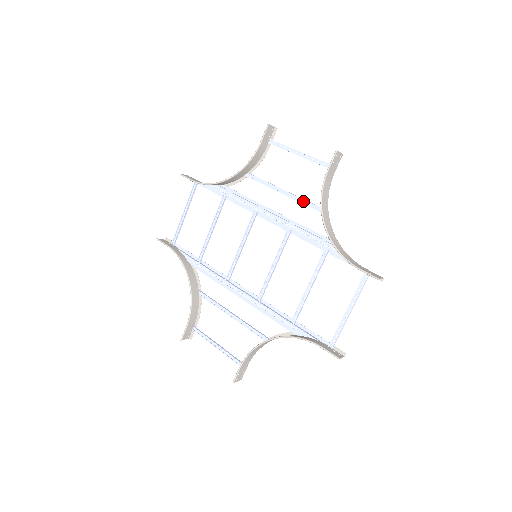
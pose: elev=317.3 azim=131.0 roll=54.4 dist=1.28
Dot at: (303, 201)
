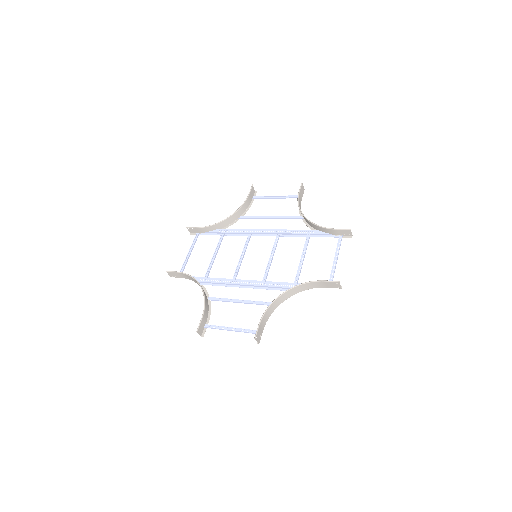
Dot at: (284, 218)
